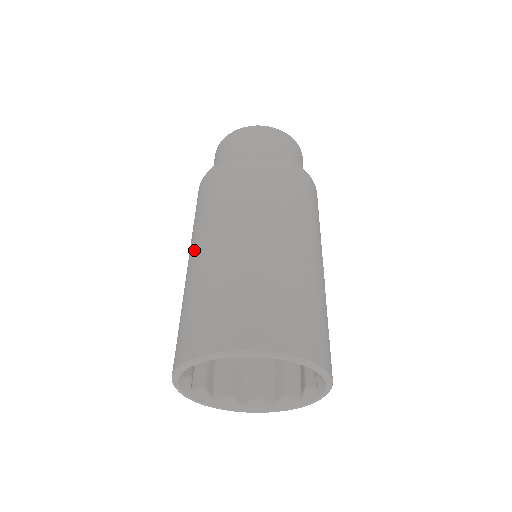
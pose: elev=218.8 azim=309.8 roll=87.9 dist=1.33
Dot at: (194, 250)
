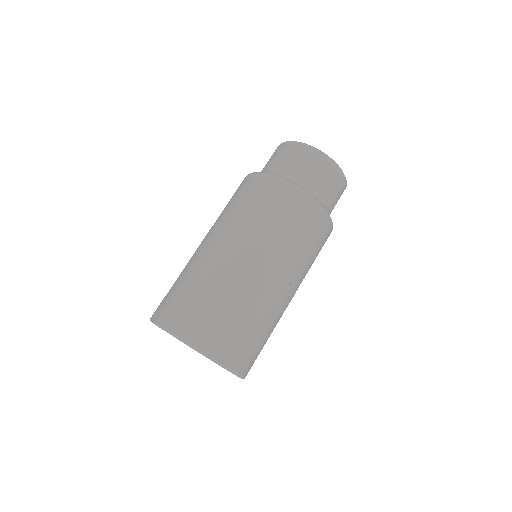
Dot at: (215, 241)
